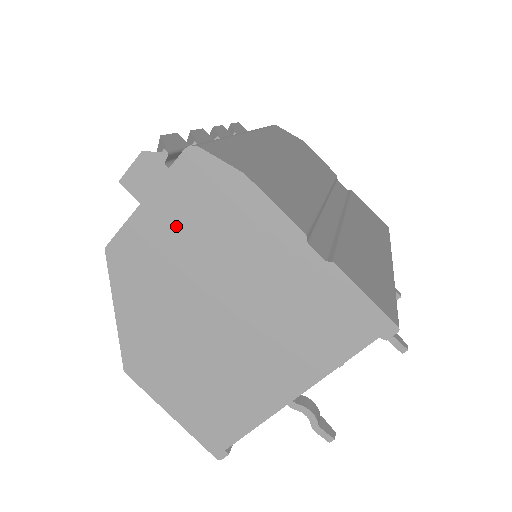
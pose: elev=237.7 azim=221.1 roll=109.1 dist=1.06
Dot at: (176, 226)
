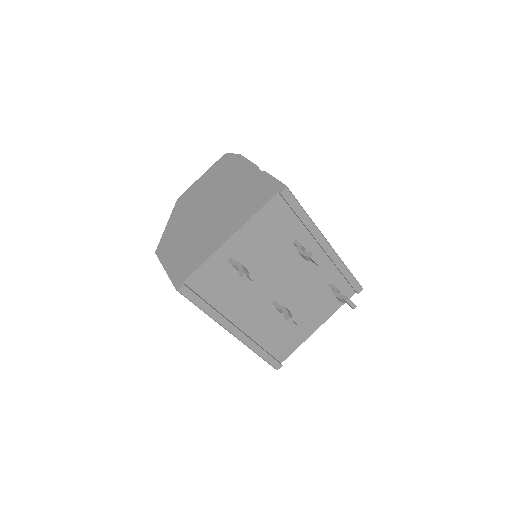
Dot at: (209, 180)
